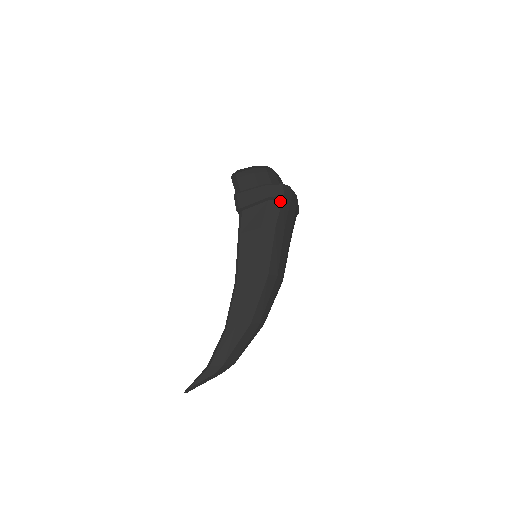
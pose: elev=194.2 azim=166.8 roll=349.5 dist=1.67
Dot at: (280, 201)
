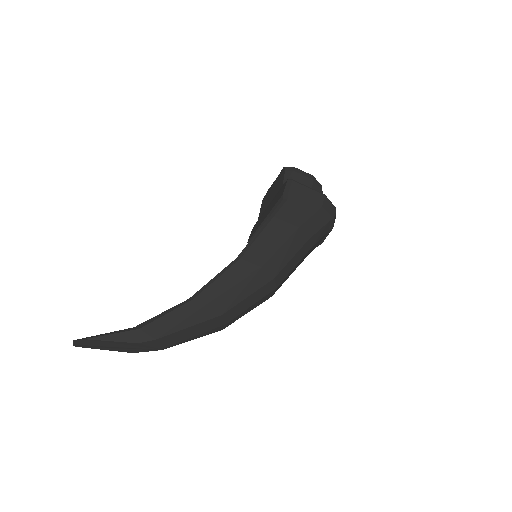
Dot at: (326, 221)
